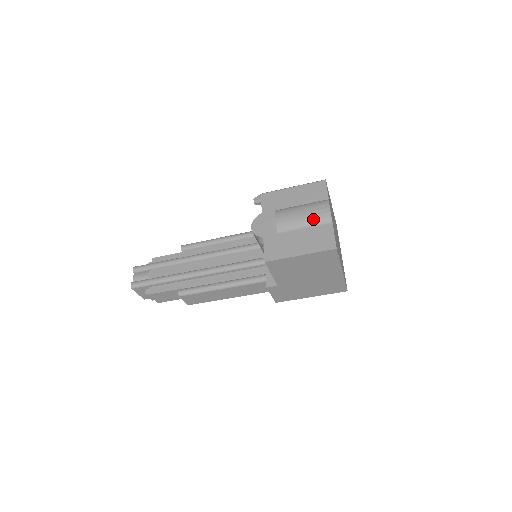
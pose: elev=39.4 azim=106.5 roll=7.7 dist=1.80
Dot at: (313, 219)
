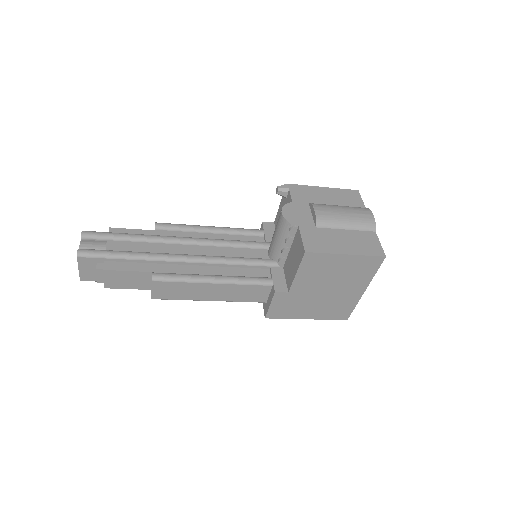
Dot at: (357, 221)
